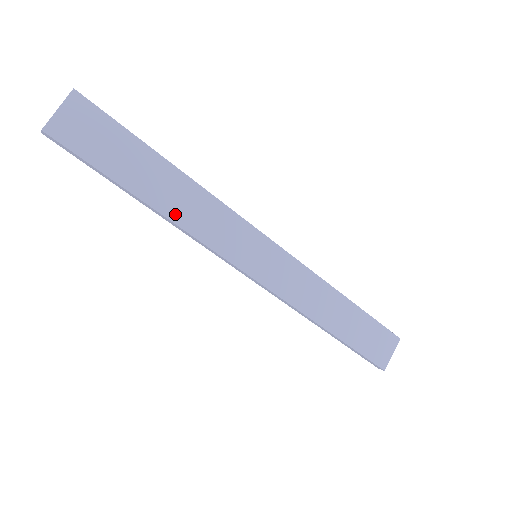
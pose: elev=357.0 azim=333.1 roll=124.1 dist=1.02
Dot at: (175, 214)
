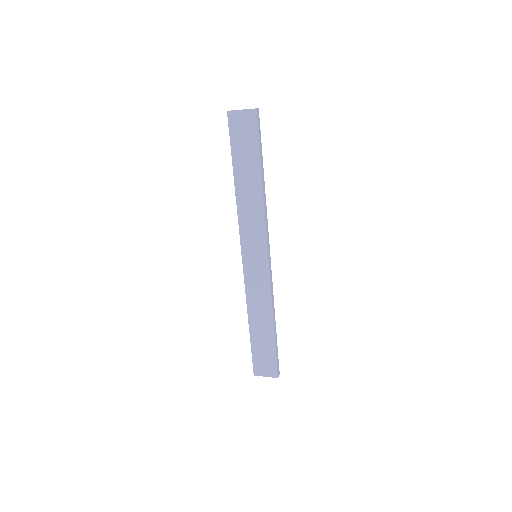
Dot at: (241, 198)
